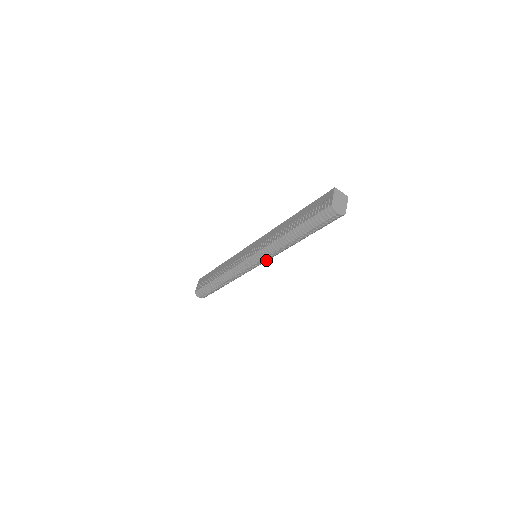
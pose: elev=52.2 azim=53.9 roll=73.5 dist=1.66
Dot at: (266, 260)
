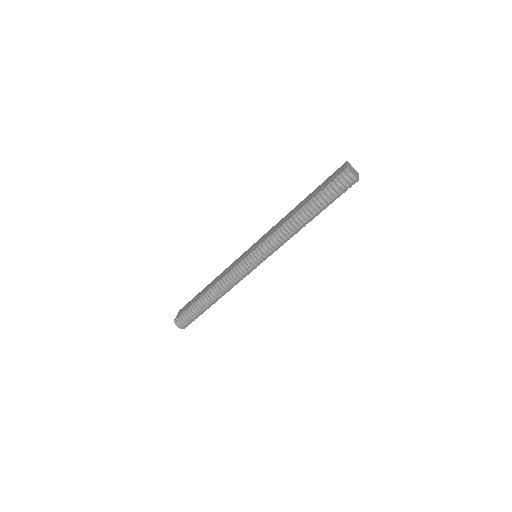
Dot at: (269, 254)
